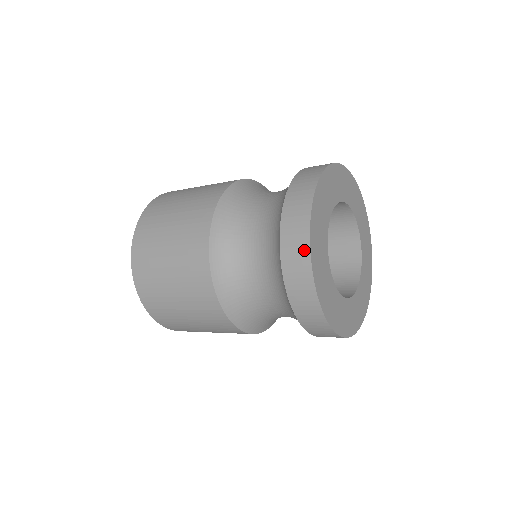
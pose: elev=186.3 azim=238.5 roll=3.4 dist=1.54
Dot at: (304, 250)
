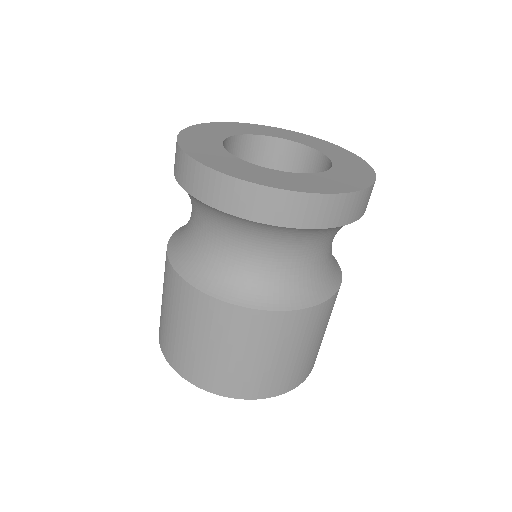
Dot at: (178, 152)
